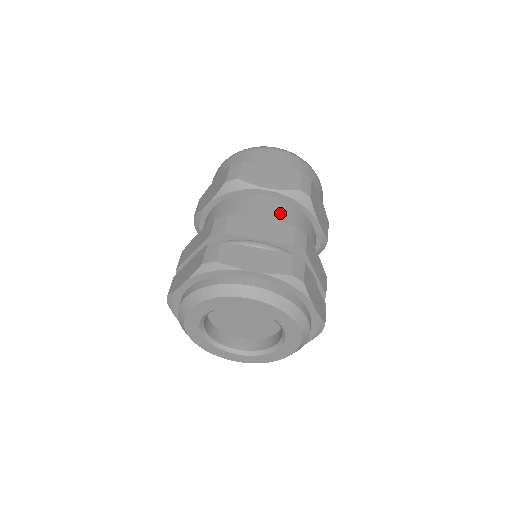
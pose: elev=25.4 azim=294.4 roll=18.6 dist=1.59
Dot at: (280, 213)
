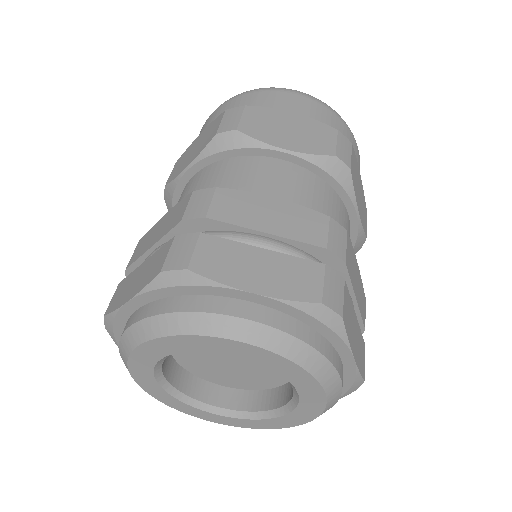
Dot at: (201, 186)
